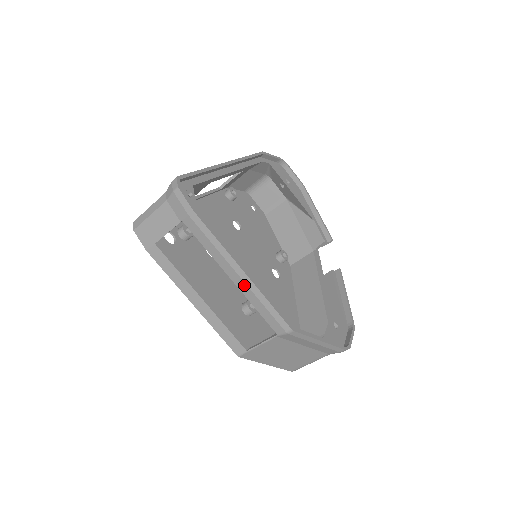
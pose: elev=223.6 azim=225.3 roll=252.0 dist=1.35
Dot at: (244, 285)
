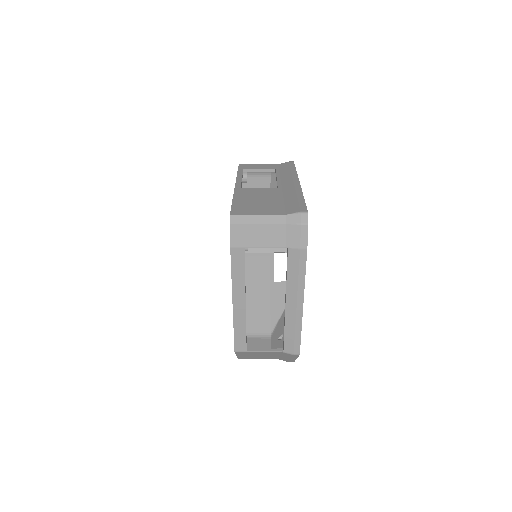
Dot at: (293, 313)
